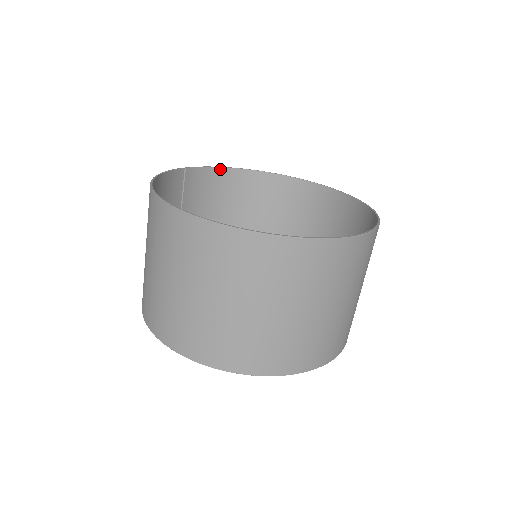
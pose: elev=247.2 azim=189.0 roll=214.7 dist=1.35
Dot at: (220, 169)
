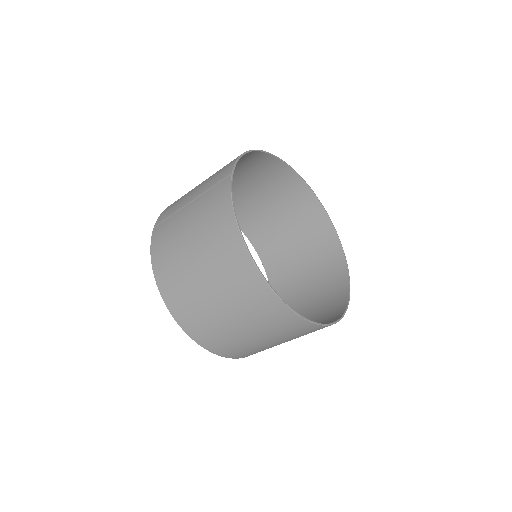
Dot at: (243, 155)
